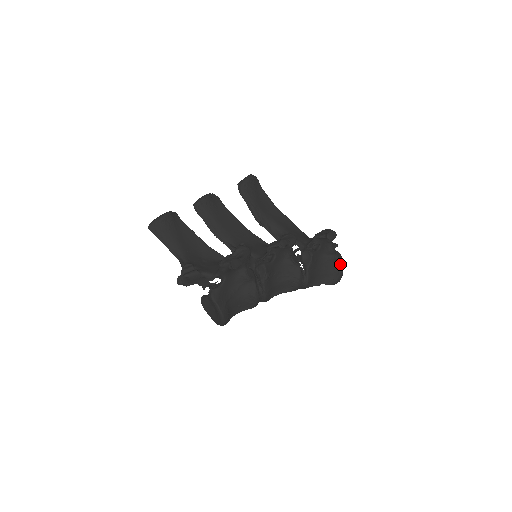
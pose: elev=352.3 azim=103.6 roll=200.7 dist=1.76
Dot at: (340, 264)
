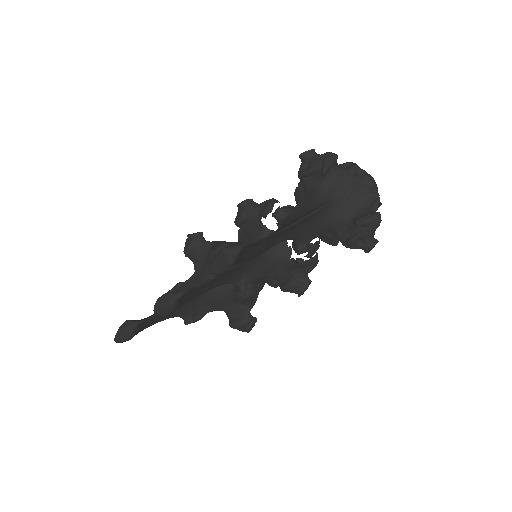
Dot at: occluded
